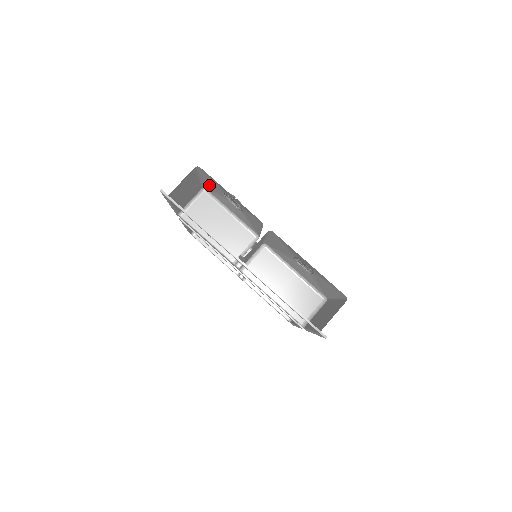
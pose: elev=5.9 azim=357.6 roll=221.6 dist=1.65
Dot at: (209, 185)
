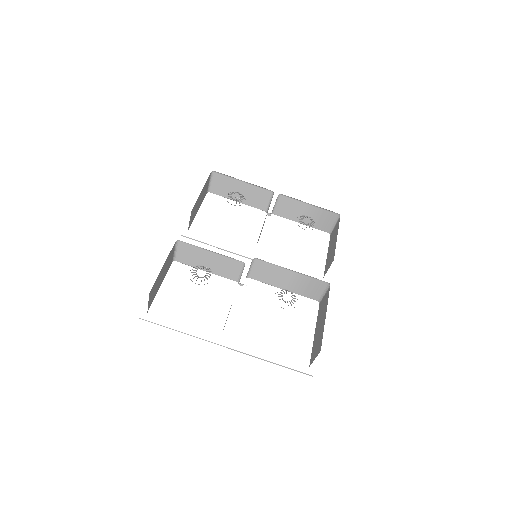
Dot at: occluded
